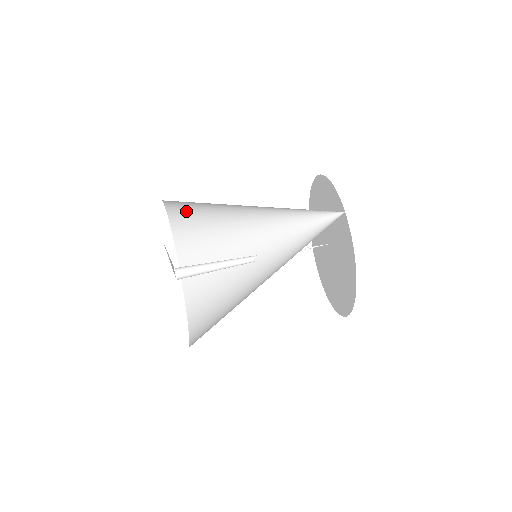
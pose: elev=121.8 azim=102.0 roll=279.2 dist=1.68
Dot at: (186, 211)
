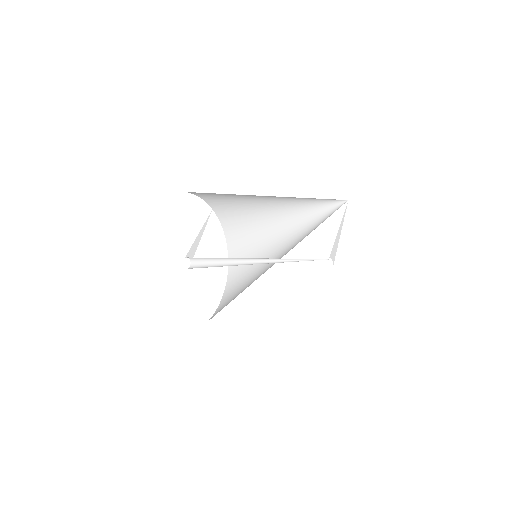
Dot at: (234, 291)
